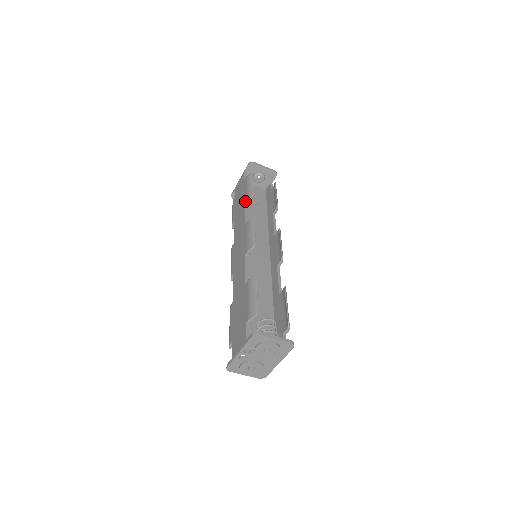
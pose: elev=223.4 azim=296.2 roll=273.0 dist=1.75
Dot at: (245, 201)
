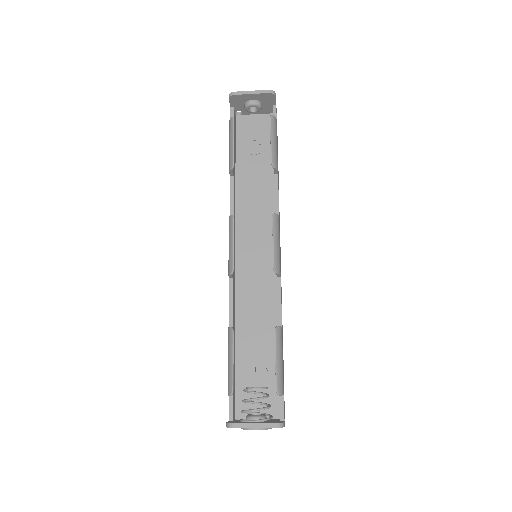
Dot at: (229, 173)
